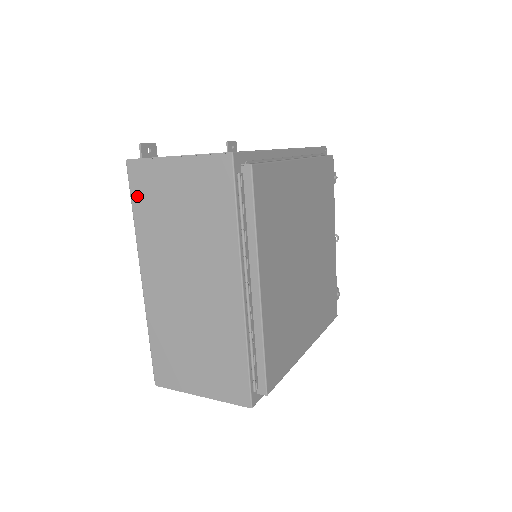
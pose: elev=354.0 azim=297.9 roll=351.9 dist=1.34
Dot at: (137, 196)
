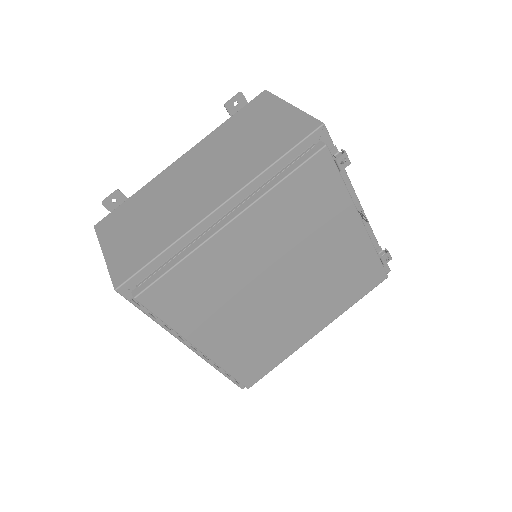
Dot at: occluded
